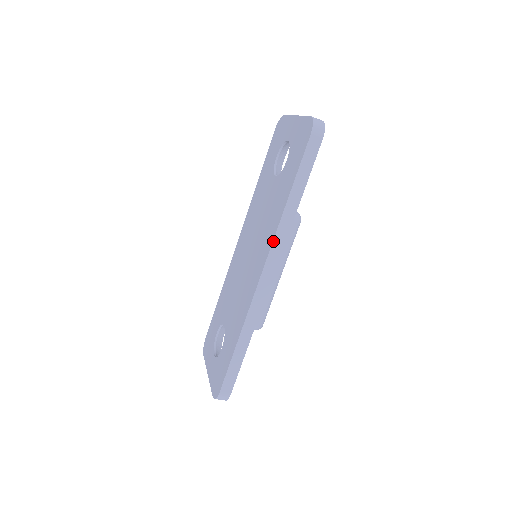
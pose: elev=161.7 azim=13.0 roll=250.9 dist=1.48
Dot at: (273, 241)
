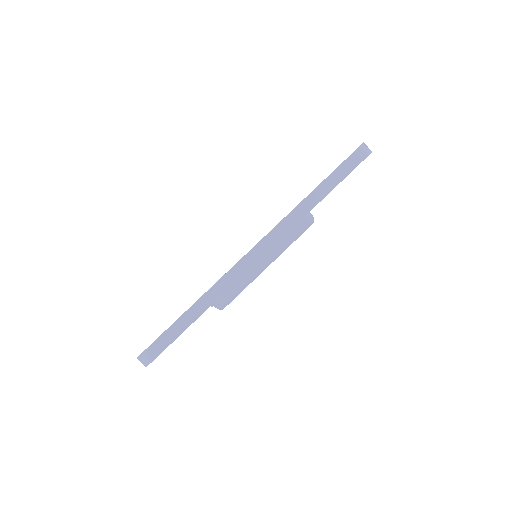
Dot at: (278, 224)
